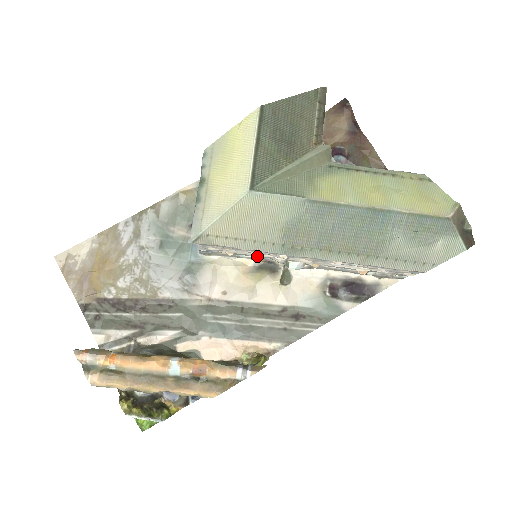
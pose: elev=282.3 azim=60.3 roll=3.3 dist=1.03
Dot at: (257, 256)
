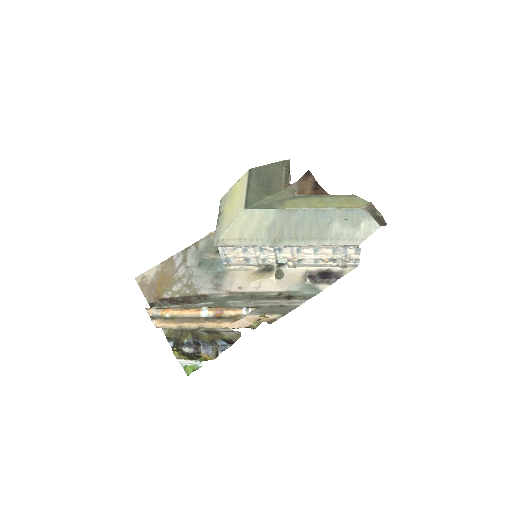
Dot at: (258, 260)
